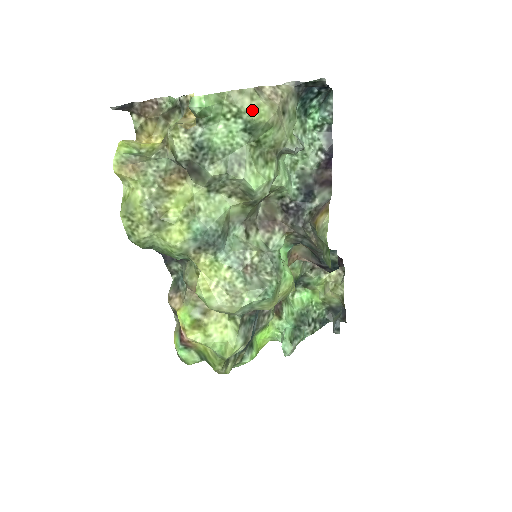
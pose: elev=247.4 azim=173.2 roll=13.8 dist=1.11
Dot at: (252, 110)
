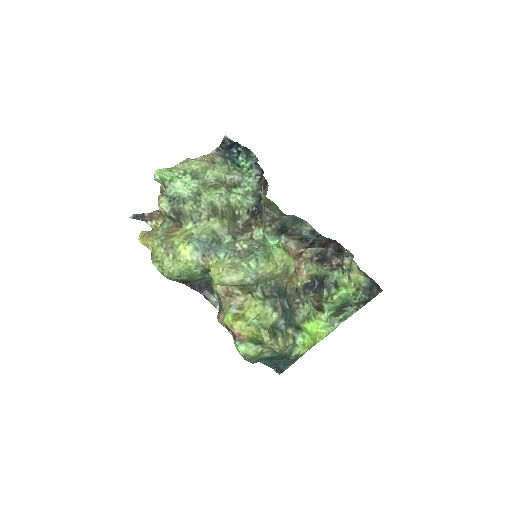
Dot at: (189, 165)
